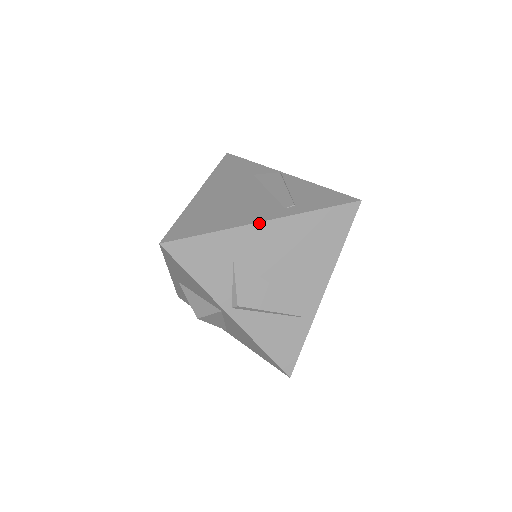
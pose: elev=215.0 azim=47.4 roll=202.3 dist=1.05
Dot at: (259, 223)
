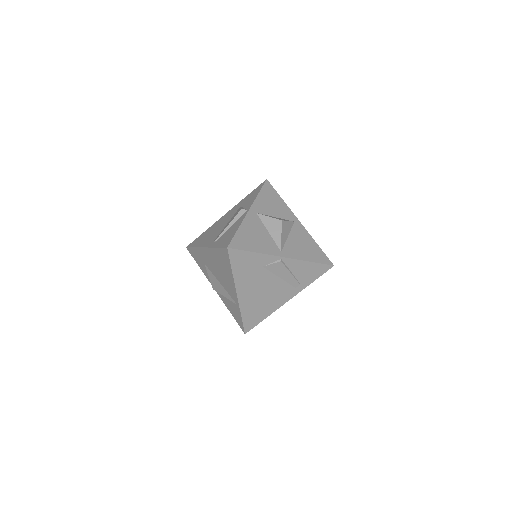
Dot at: occluded
